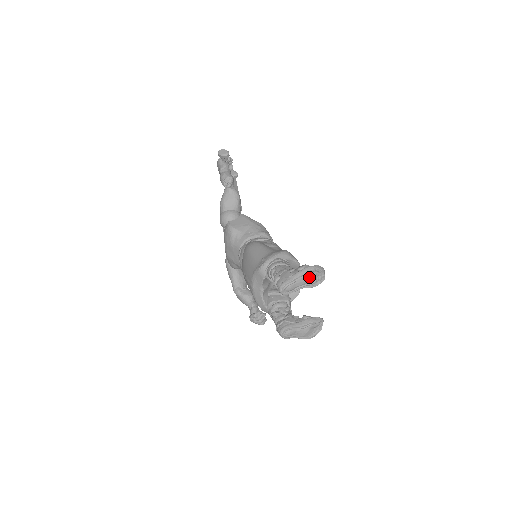
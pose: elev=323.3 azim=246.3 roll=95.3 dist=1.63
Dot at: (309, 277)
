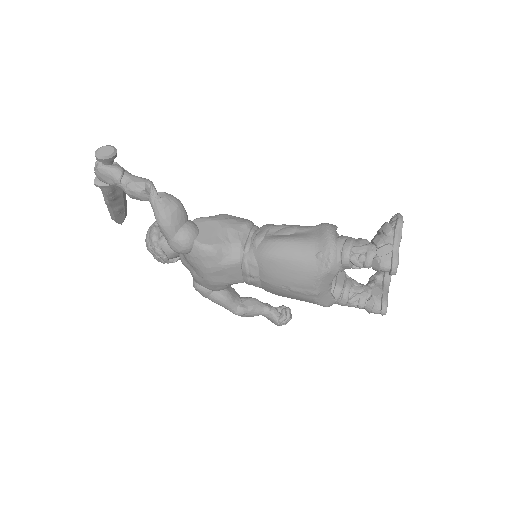
Dot at: occluded
